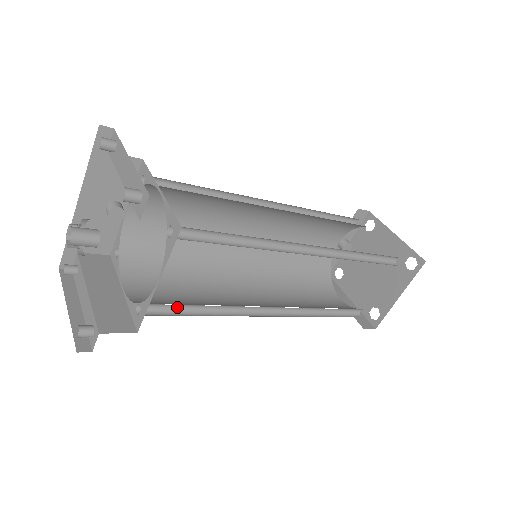
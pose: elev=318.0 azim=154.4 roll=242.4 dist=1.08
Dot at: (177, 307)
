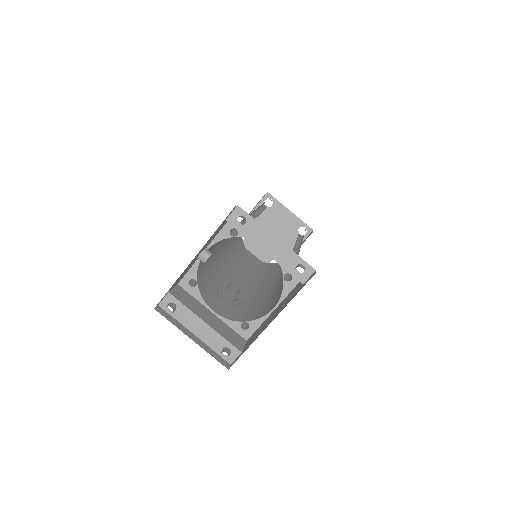
Dot at: (247, 312)
